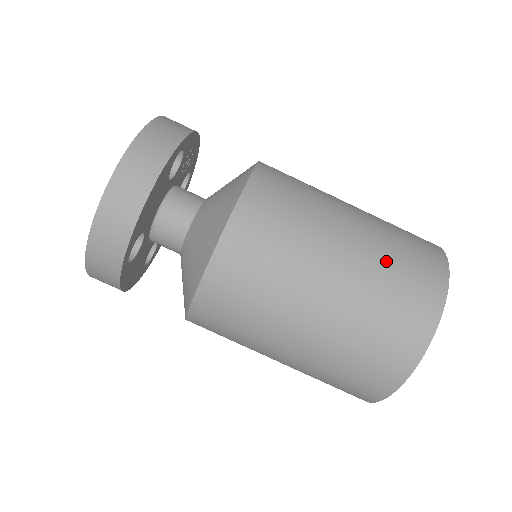
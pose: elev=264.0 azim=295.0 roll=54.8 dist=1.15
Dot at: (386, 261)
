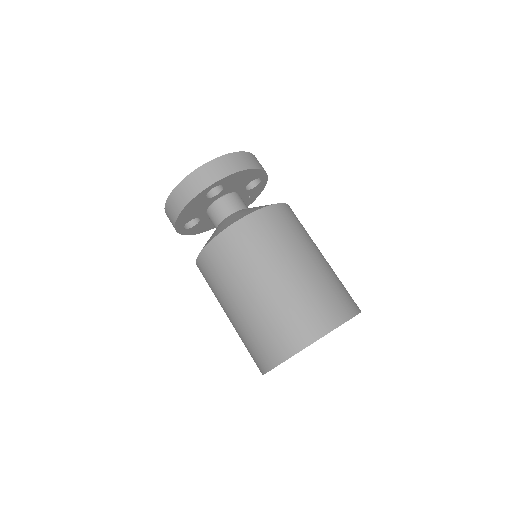
Dot at: (337, 278)
